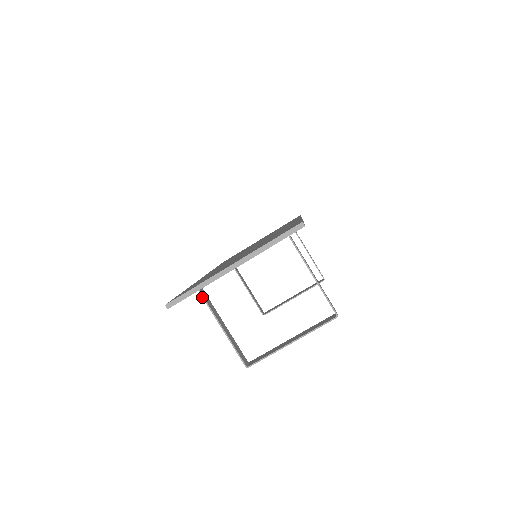
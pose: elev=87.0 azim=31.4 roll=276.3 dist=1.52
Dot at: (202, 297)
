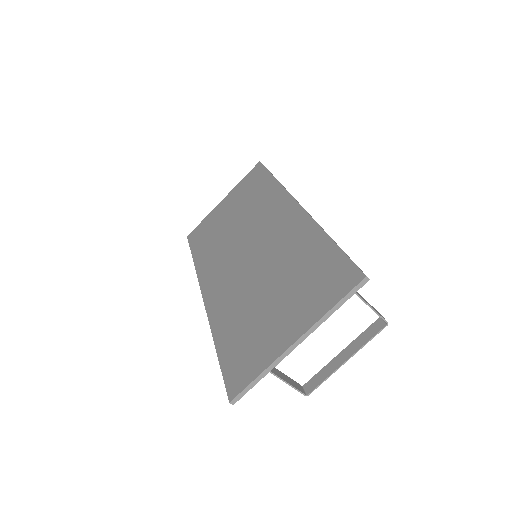
Dot at: occluded
